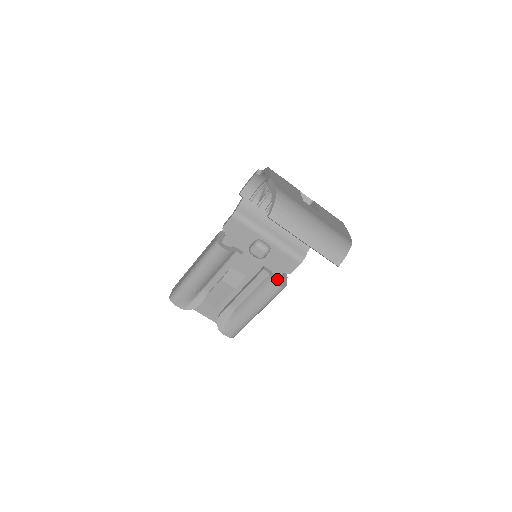
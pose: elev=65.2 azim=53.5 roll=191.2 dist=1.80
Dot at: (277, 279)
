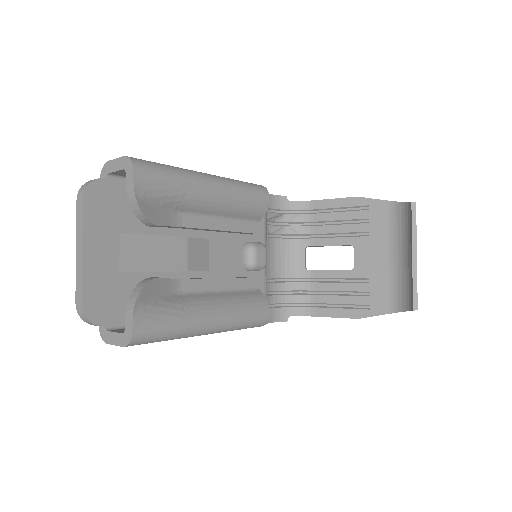
Dot at: occluded
